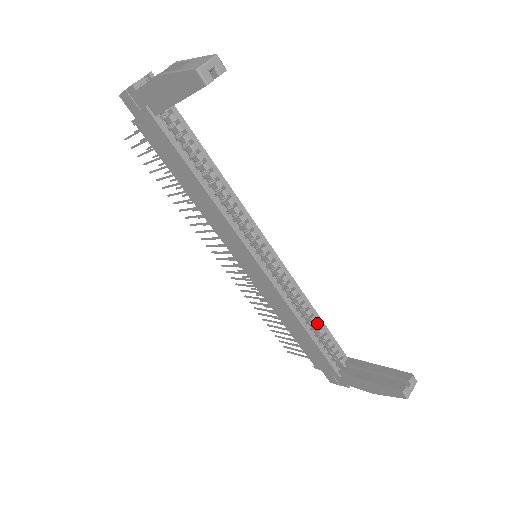
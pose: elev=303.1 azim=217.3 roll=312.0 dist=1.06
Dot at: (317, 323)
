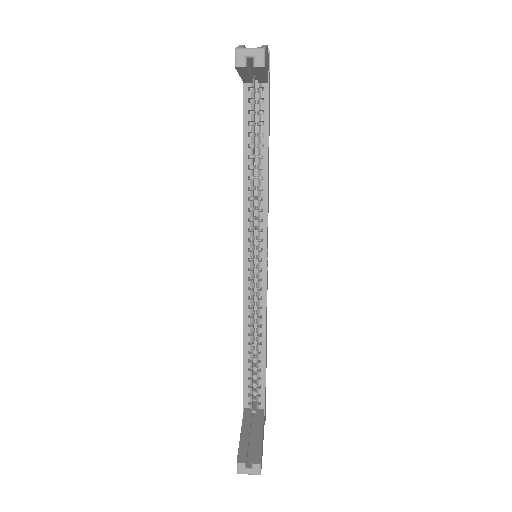
Dot at: (259, 354)
